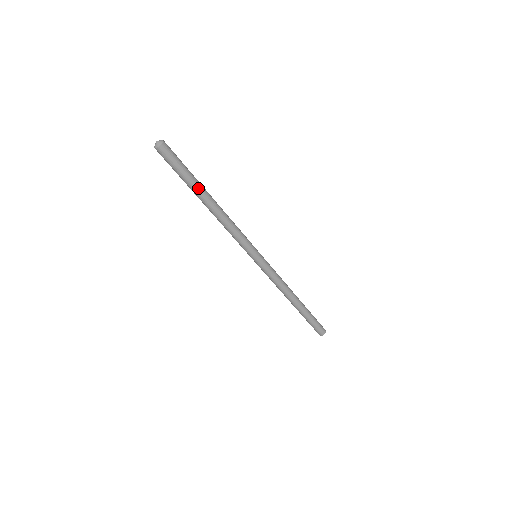
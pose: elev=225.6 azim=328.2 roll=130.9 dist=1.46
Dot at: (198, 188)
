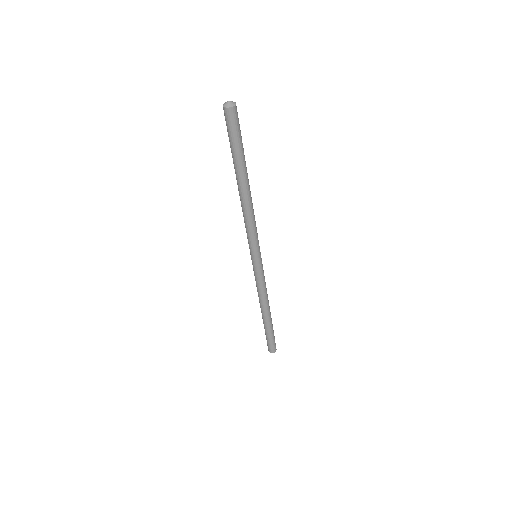
Dot at: (244, 166)
